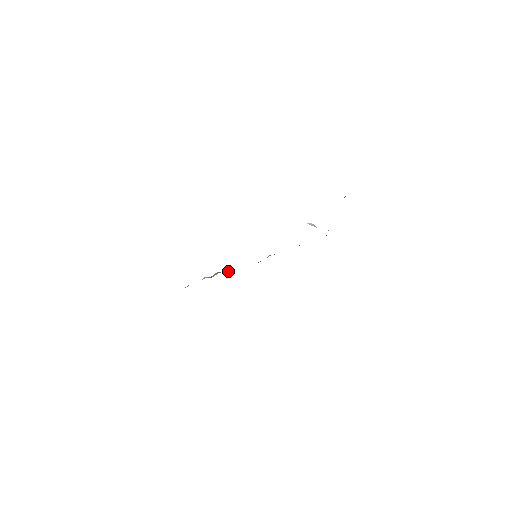
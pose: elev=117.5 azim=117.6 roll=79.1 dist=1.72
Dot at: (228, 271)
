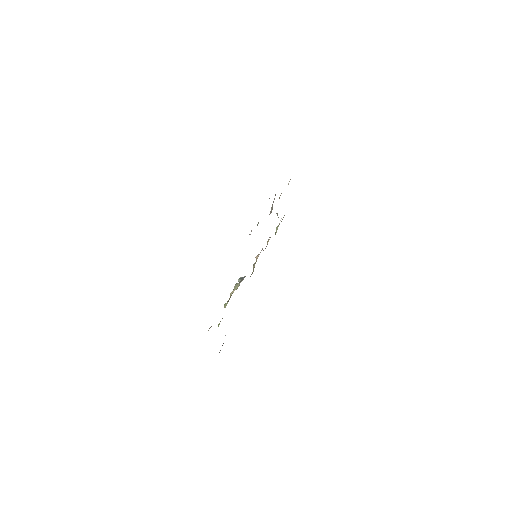
Dot at: (243, 279)
